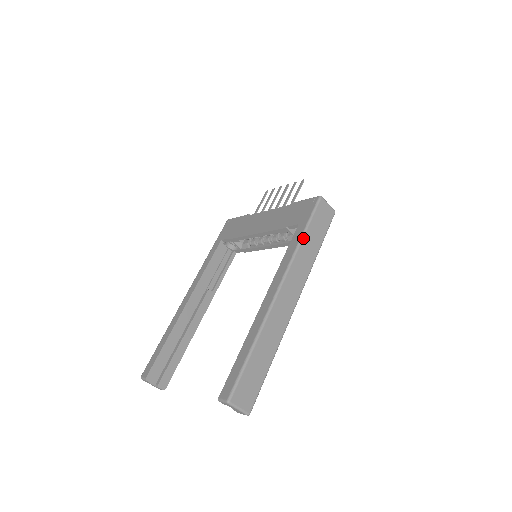
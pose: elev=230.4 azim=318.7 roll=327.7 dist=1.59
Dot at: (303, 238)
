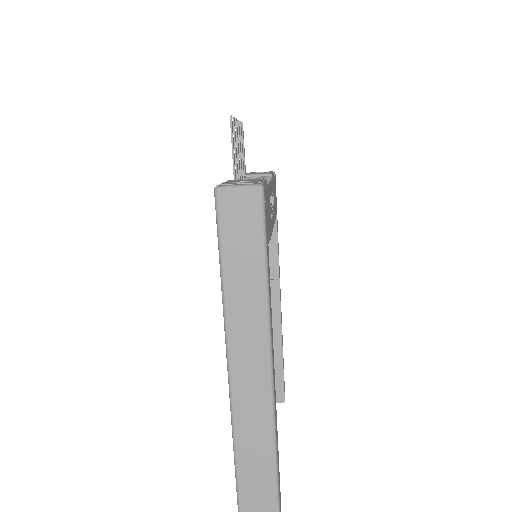
Dot at: (223, 282)
